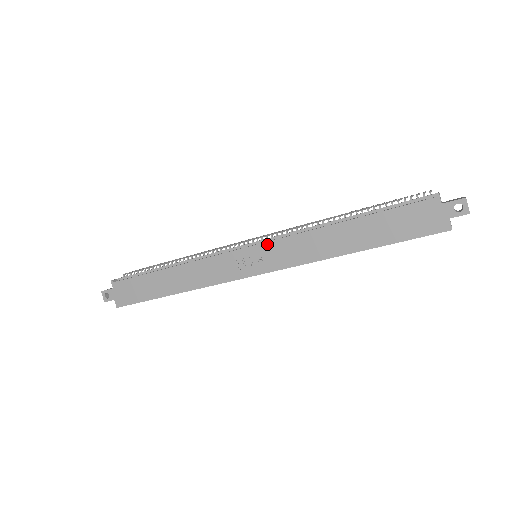
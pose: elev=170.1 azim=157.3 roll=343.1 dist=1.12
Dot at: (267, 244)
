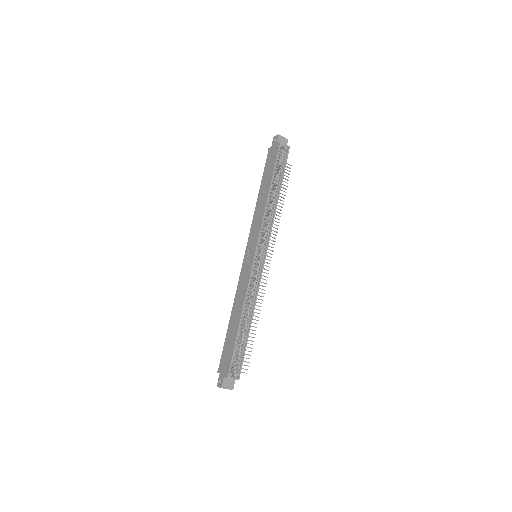
Dot at: (248, 241)
